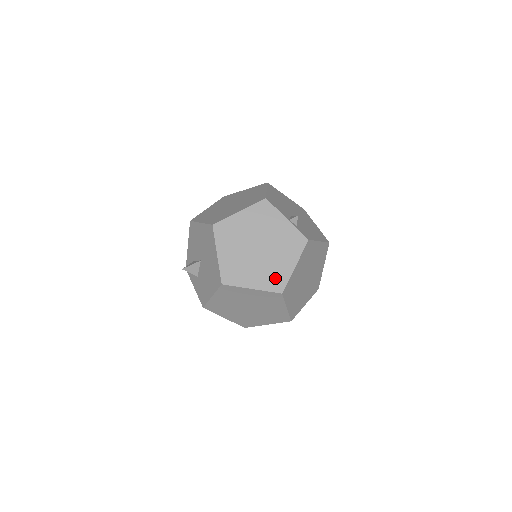
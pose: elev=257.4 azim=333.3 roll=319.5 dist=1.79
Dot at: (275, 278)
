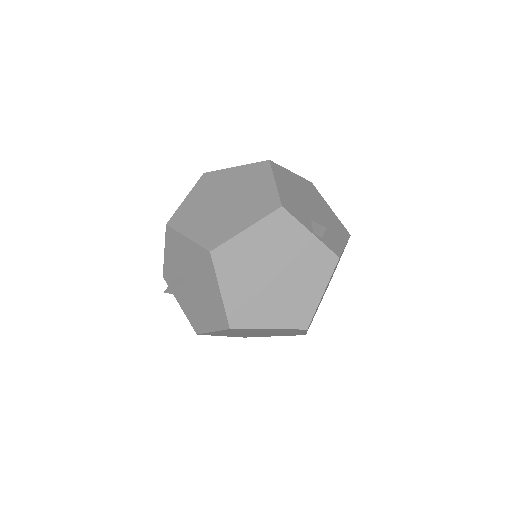
Dot at: (298, 312)
